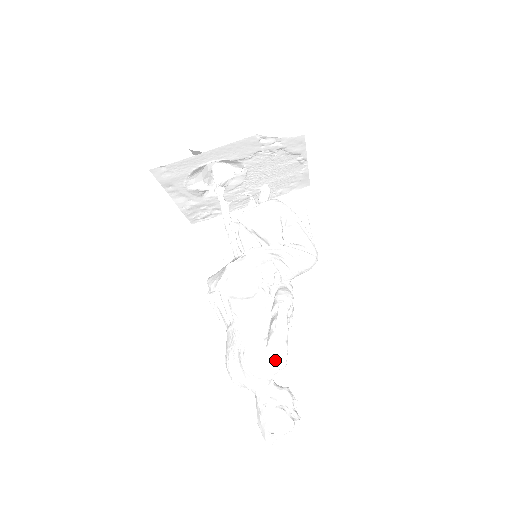
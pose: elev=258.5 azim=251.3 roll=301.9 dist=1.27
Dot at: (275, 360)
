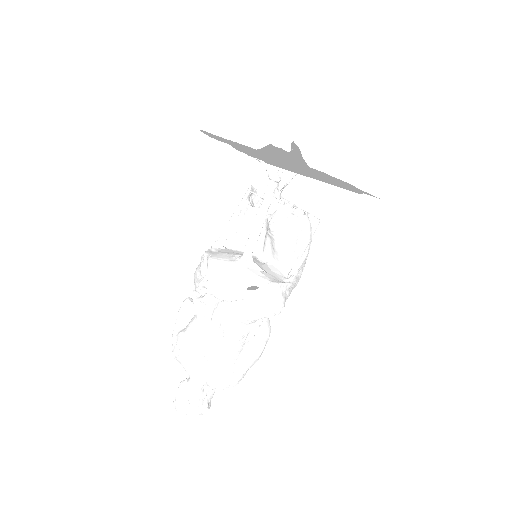
Dot at: (233, 384)
